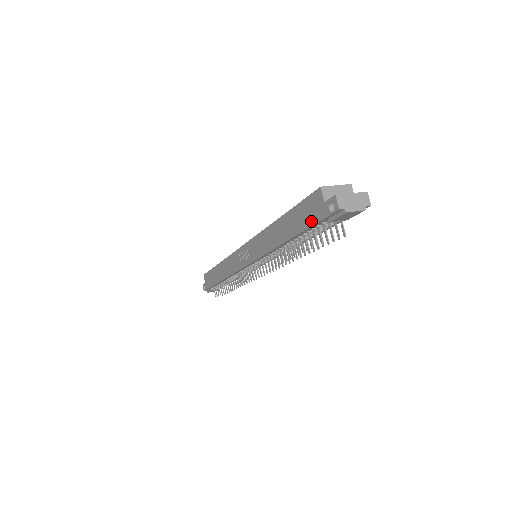
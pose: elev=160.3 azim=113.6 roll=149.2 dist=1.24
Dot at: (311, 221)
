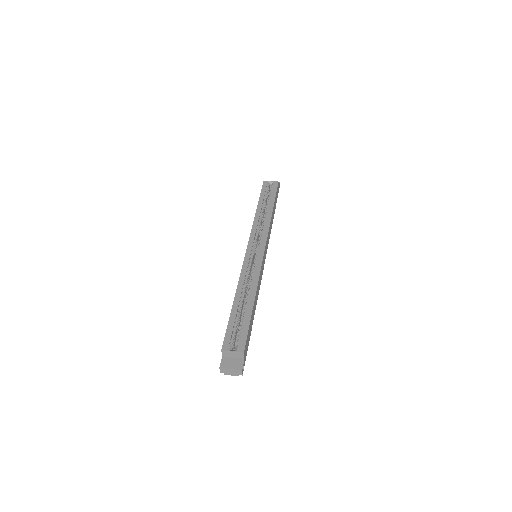
Dot at: occluded
